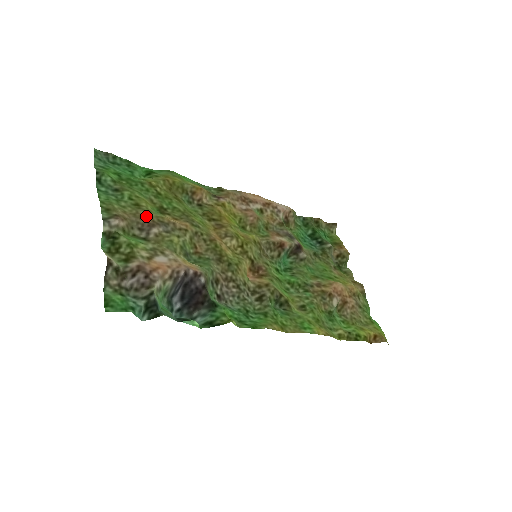
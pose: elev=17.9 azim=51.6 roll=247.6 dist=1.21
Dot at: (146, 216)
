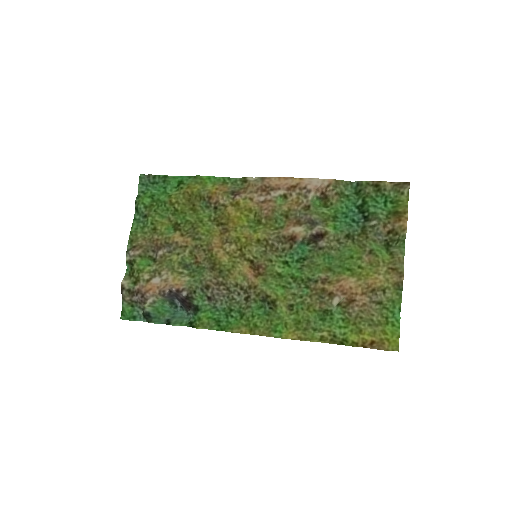
Dot at: (157, 240)
